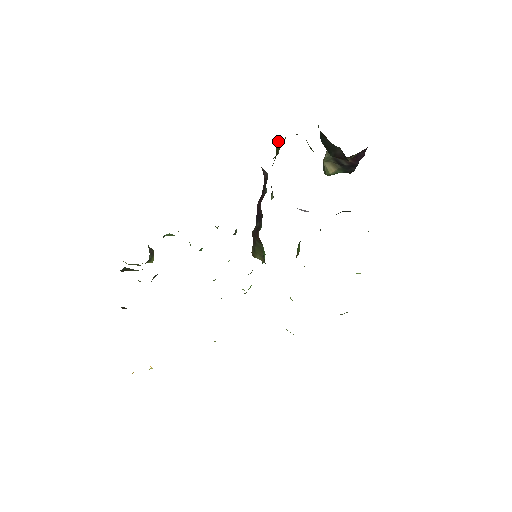
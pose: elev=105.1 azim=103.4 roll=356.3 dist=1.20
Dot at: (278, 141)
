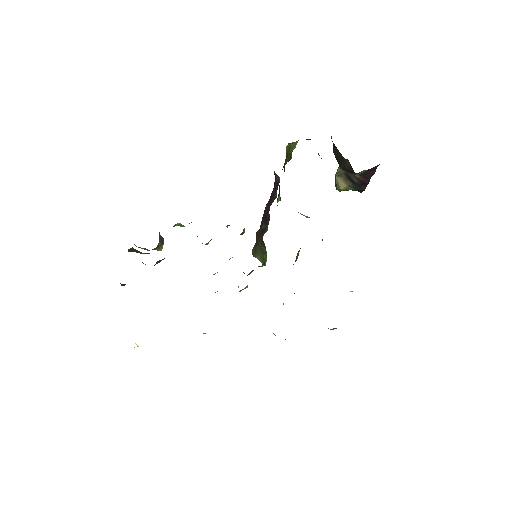
Dot at: (289, 143)
